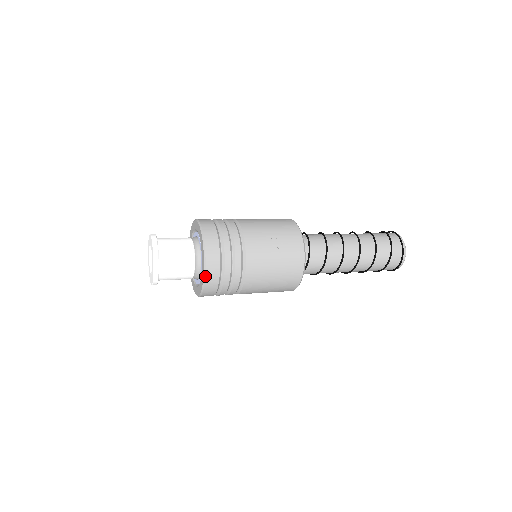
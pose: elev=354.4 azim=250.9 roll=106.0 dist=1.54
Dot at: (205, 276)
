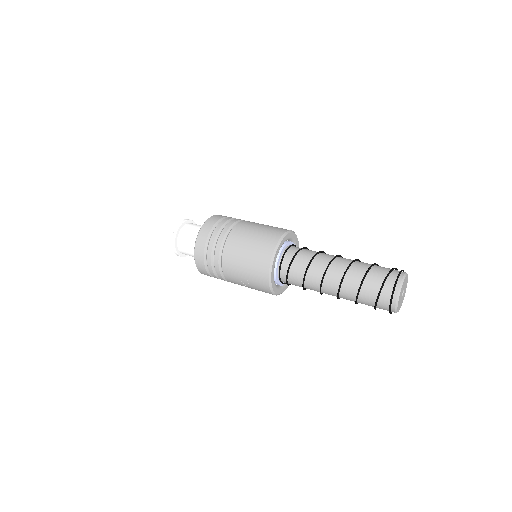
Dot at: occluded
